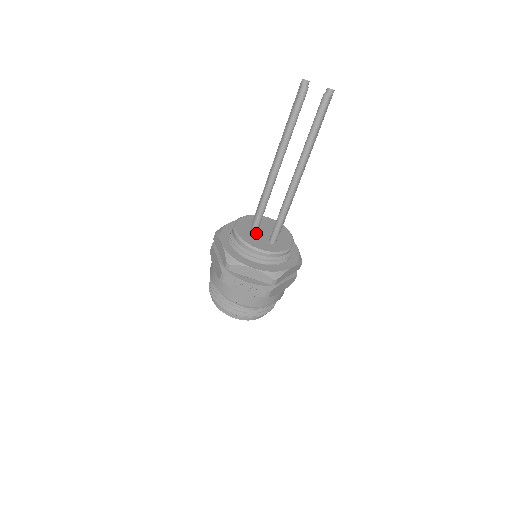
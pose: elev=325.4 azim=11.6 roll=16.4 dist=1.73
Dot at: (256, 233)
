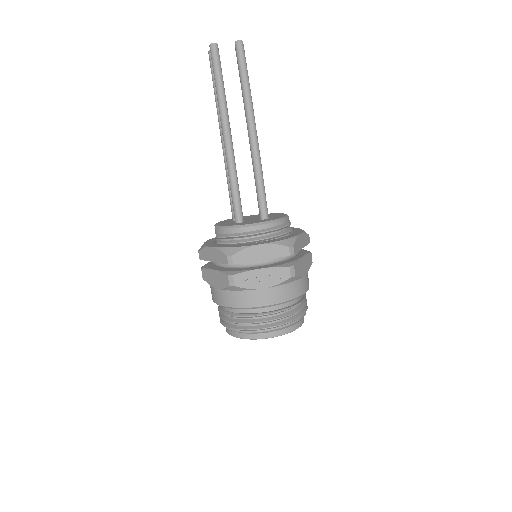
Dot at: (242, 217)
